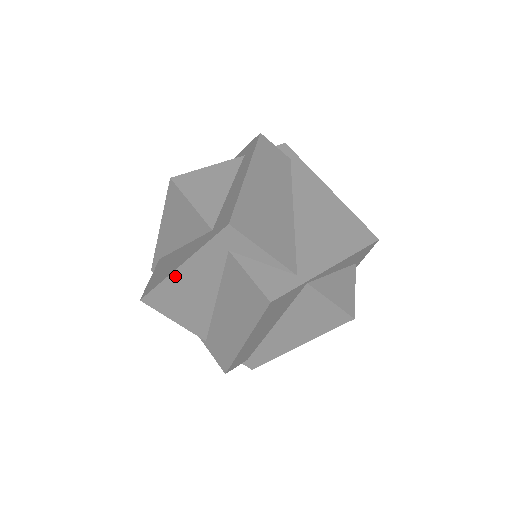
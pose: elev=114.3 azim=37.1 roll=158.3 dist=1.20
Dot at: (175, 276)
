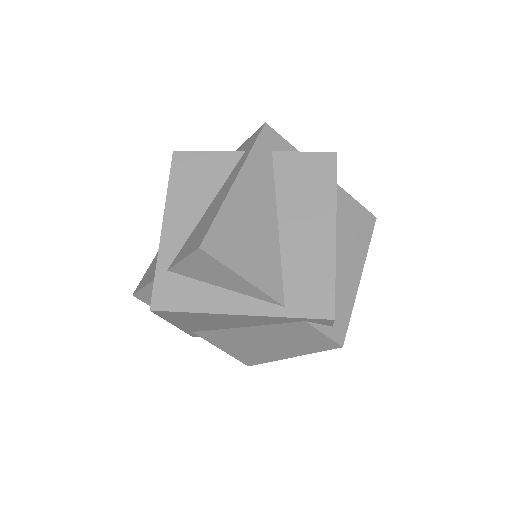
Dot at: (234, 194)
